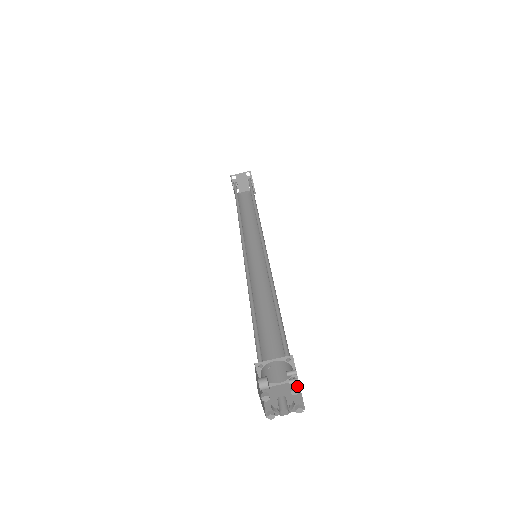
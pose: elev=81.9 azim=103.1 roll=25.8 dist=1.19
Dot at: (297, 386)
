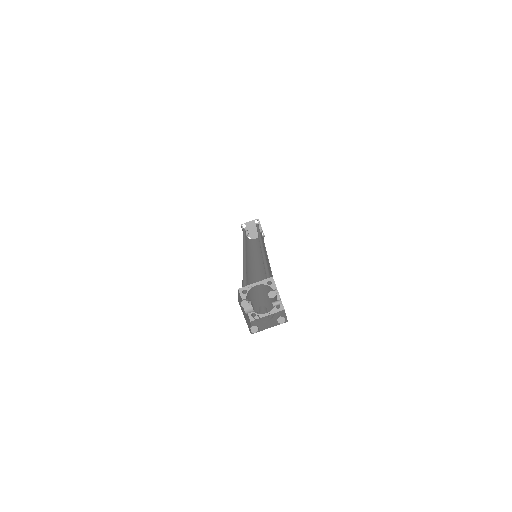
Dot at: (274, 290)
